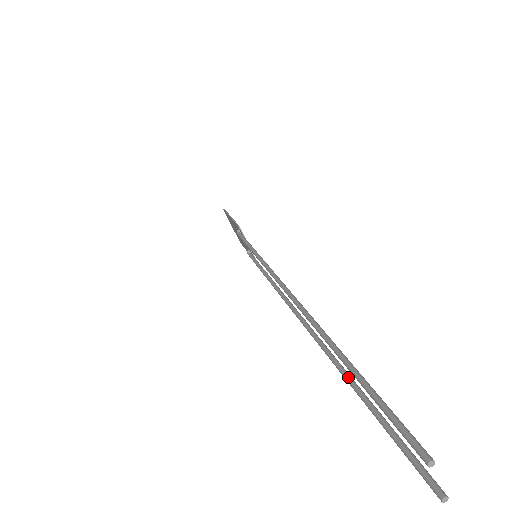
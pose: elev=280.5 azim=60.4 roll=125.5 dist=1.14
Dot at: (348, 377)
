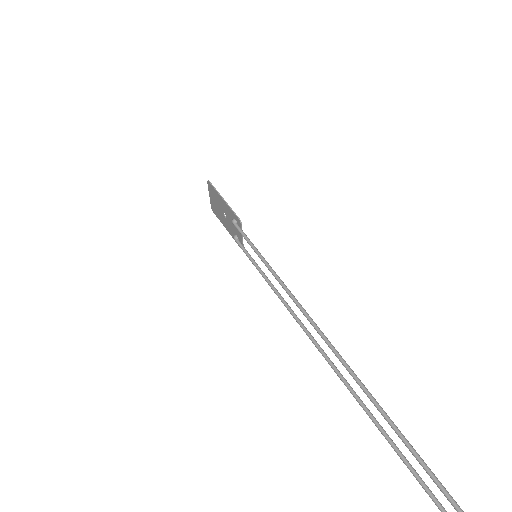
Dot at: (375, 419)
